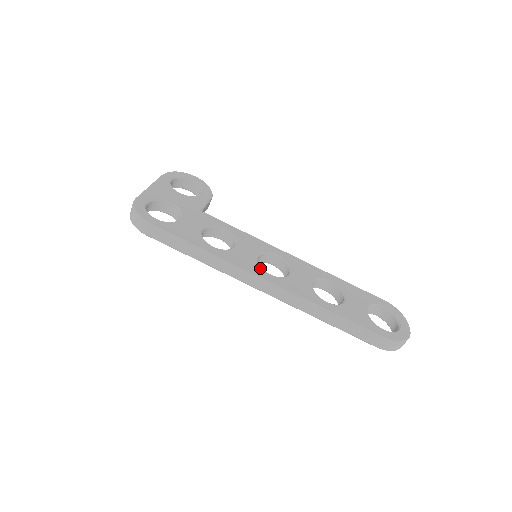
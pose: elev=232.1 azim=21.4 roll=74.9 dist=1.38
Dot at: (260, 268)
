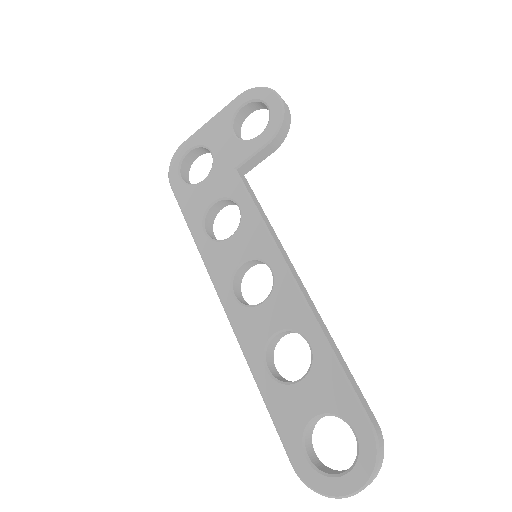
Dot at: (228, 281)
